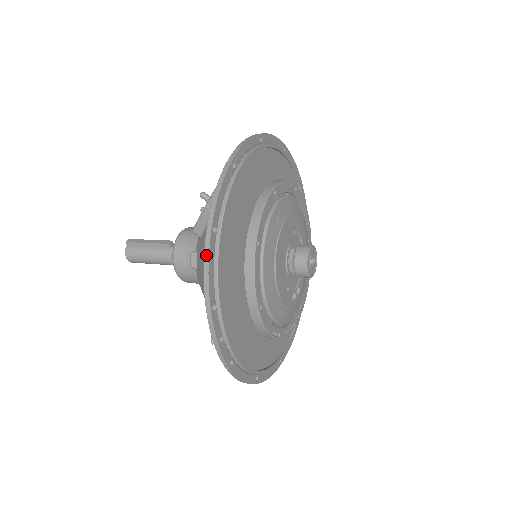
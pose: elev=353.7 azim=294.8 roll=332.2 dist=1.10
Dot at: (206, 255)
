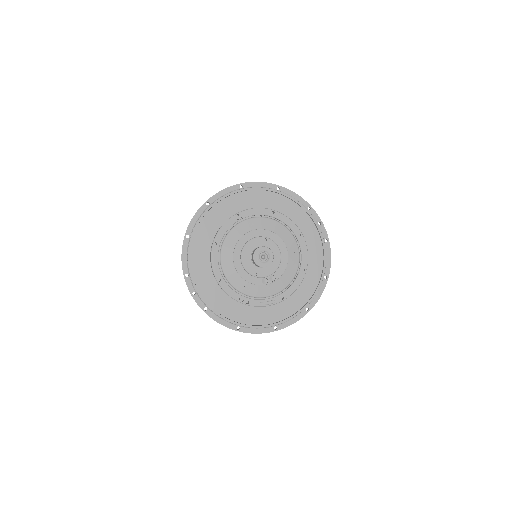
Dot at: (182, 248)
